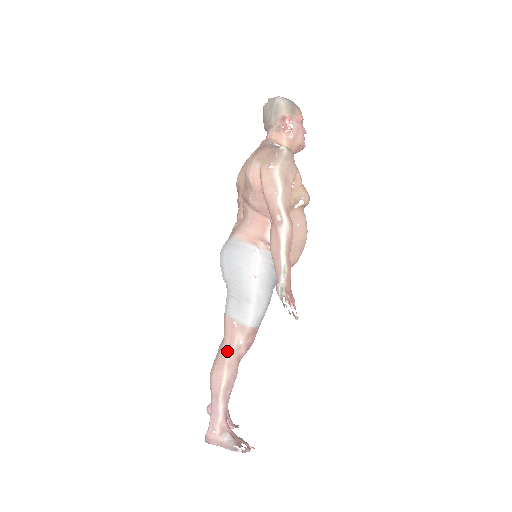
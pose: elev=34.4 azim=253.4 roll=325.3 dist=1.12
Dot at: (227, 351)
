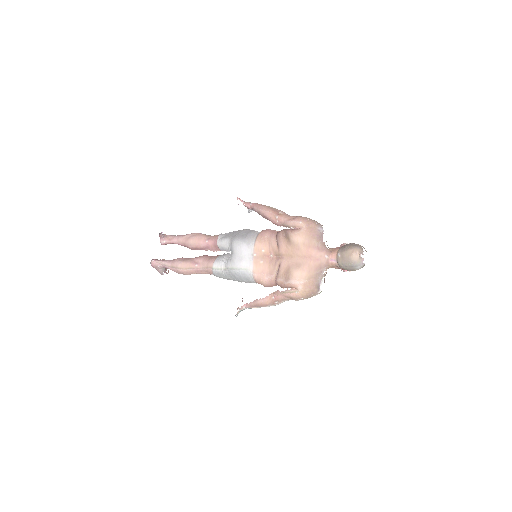
Dot at: (197, 273)
